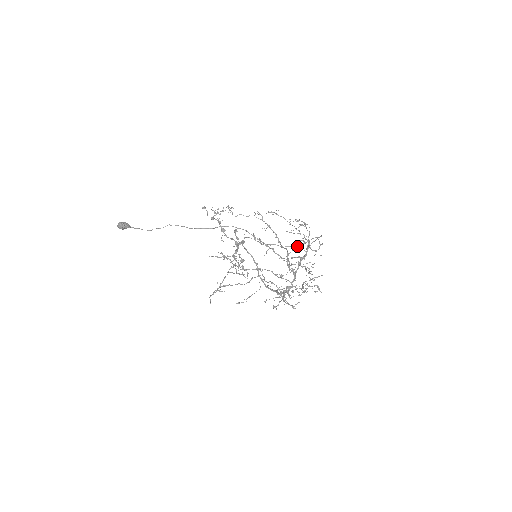
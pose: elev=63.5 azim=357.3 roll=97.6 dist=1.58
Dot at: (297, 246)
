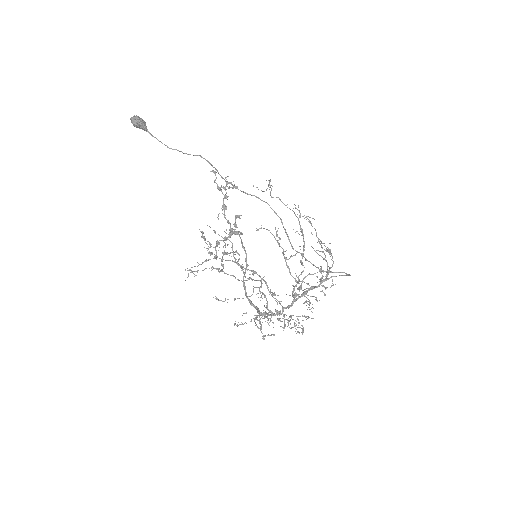
Dot at: (324, 271)
